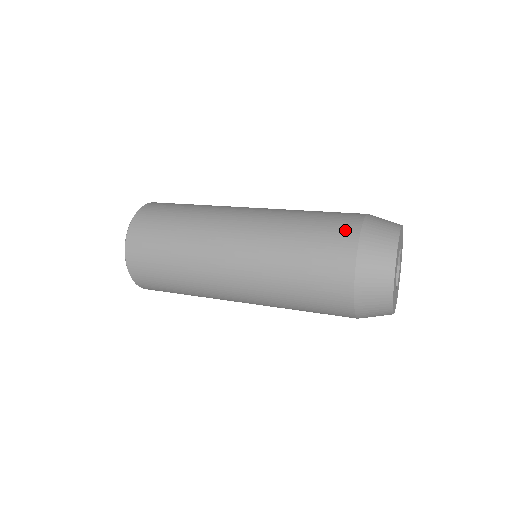
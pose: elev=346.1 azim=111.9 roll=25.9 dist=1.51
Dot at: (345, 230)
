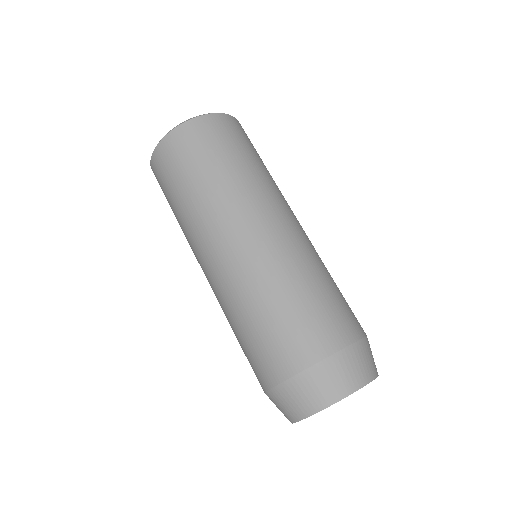
Dot at: (257, 377)
